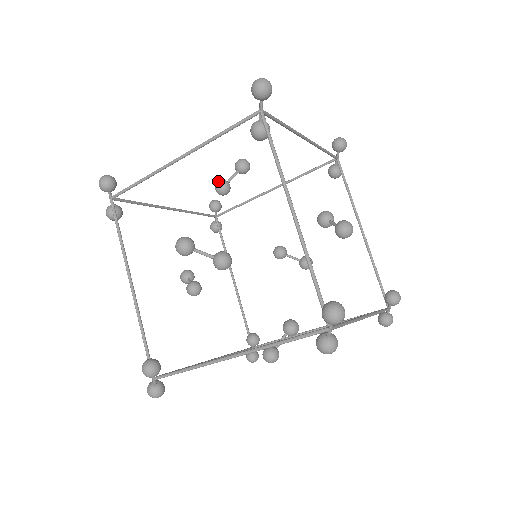
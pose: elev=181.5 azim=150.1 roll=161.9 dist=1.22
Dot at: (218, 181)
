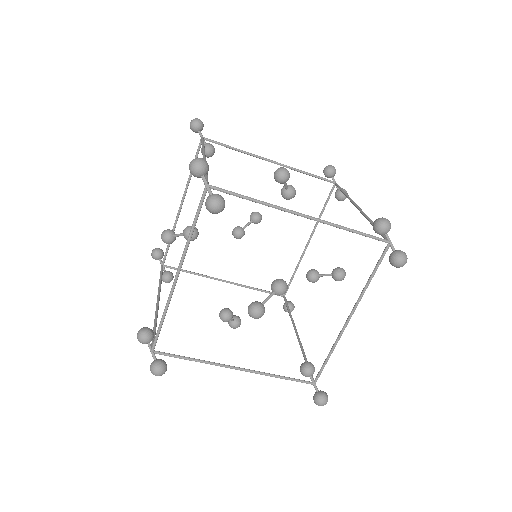
Dot at: occluded
